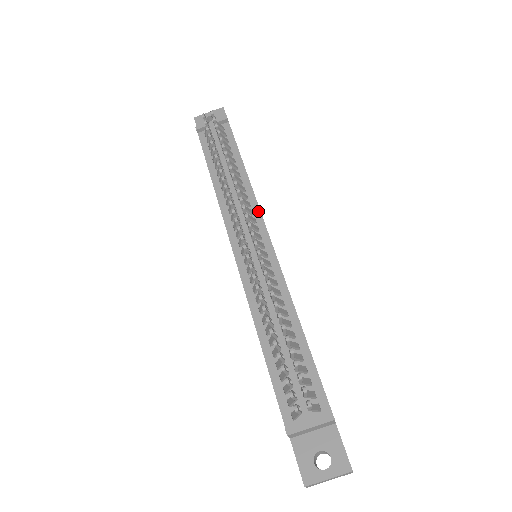
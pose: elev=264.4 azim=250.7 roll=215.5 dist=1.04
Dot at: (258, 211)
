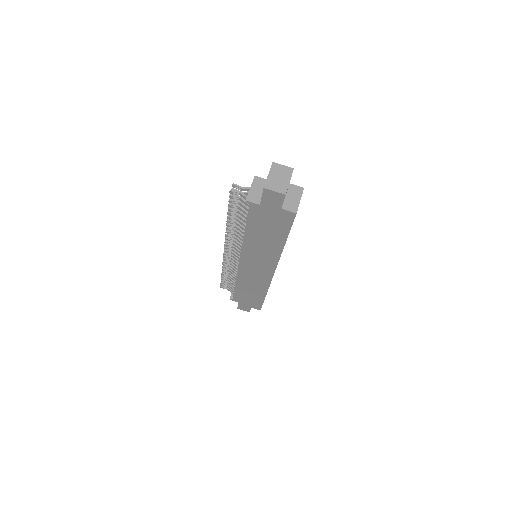
Dot at: occluded
